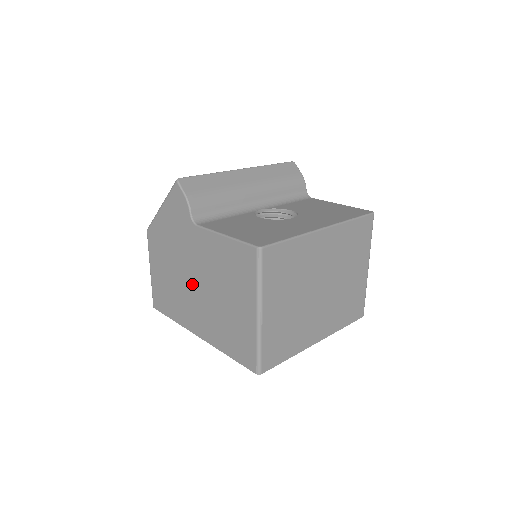
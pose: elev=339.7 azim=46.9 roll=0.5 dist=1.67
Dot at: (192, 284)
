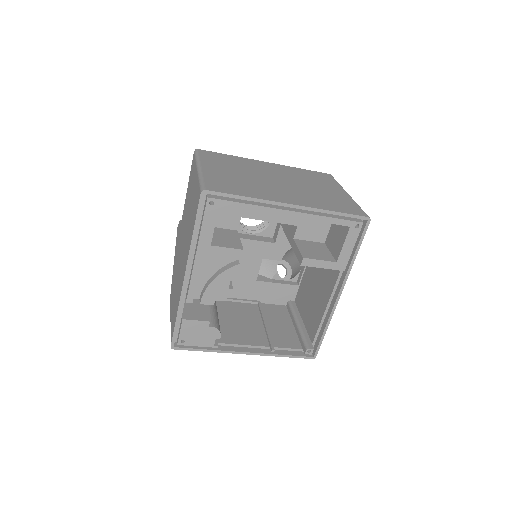
Dot at: (181, 253)
